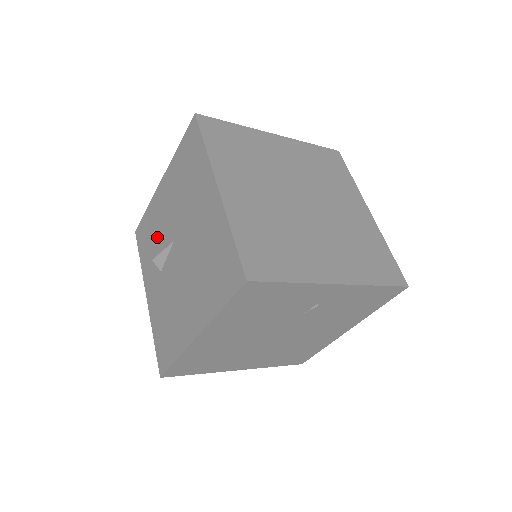
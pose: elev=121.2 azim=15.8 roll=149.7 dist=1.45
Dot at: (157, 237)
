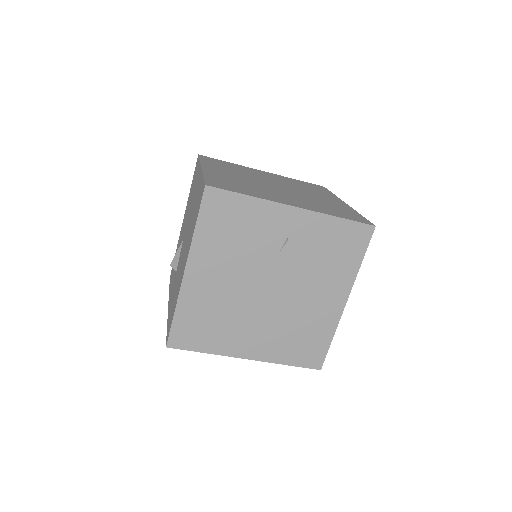
Dot at: occluded
